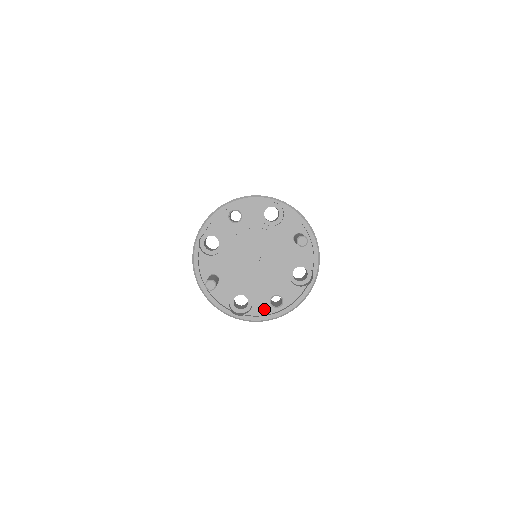
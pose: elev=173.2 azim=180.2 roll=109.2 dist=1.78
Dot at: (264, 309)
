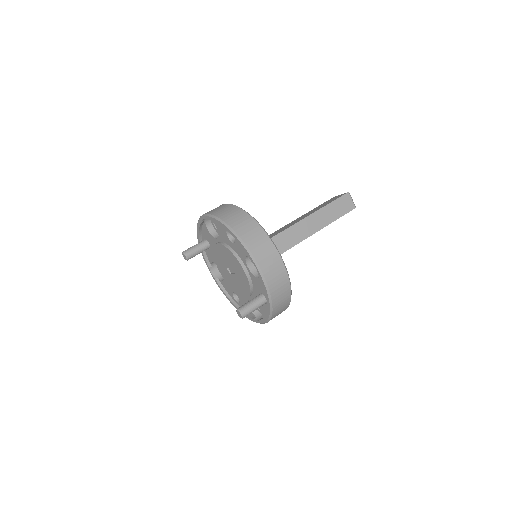
Dot at: (228, 290)
